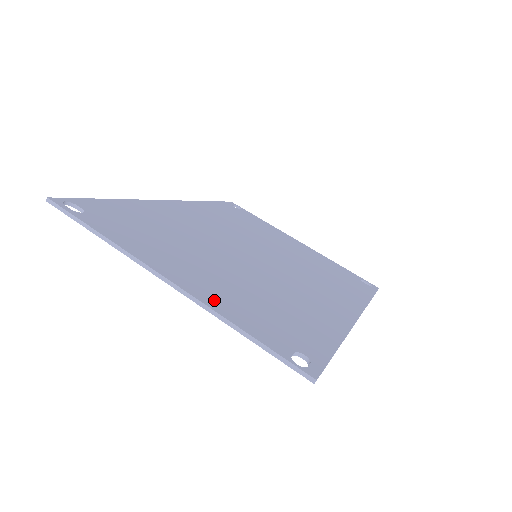
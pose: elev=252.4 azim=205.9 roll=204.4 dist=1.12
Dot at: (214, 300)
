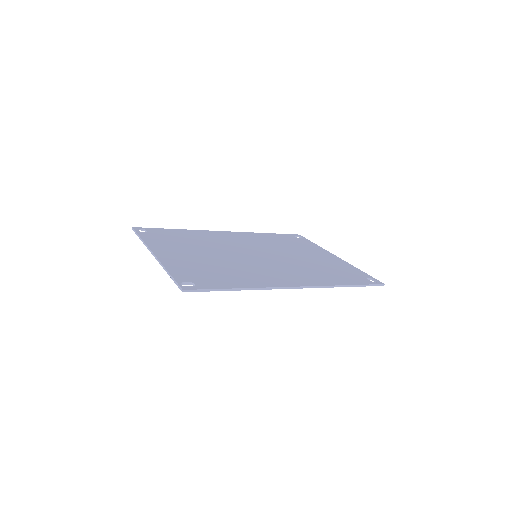
Dot at: (170, 262)
